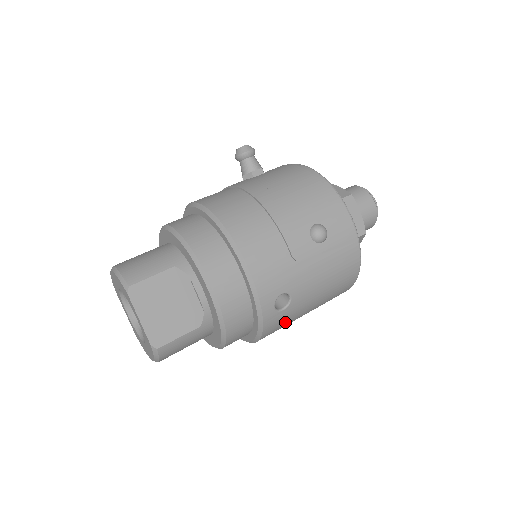
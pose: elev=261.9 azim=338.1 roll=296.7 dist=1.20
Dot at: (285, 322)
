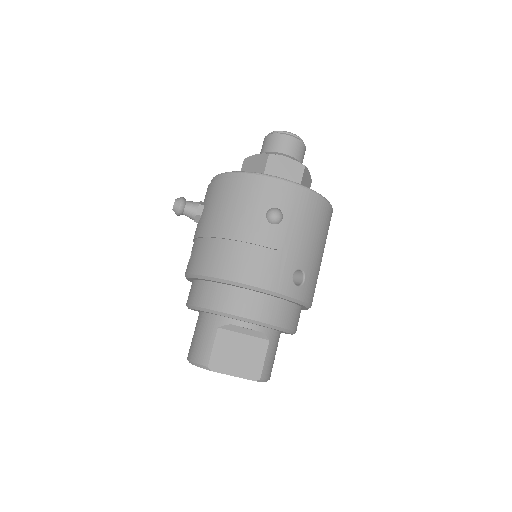
Dot at: (314, 281)
